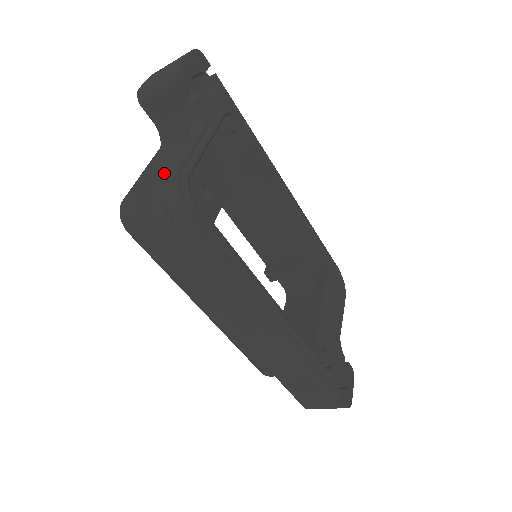
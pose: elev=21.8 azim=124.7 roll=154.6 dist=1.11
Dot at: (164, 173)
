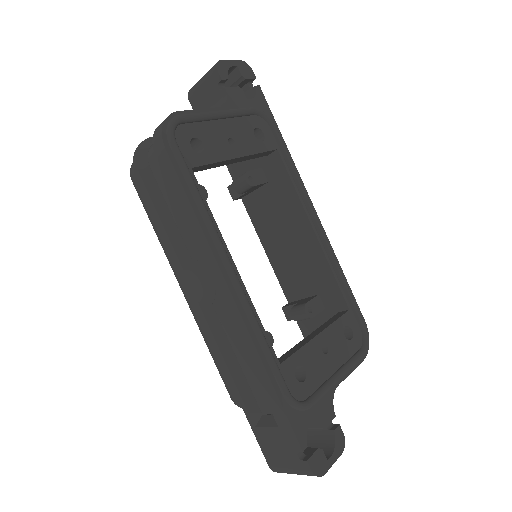
Dot at: occluded
